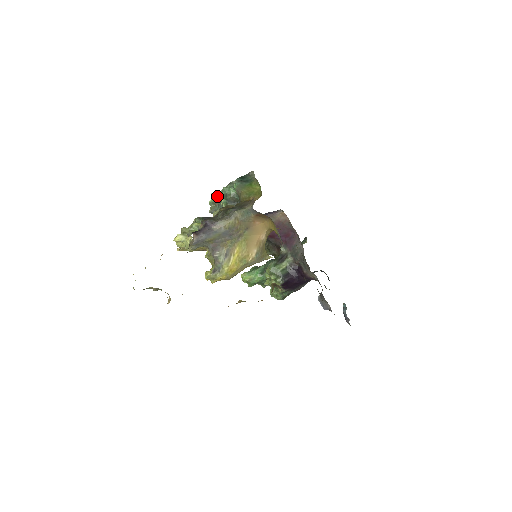
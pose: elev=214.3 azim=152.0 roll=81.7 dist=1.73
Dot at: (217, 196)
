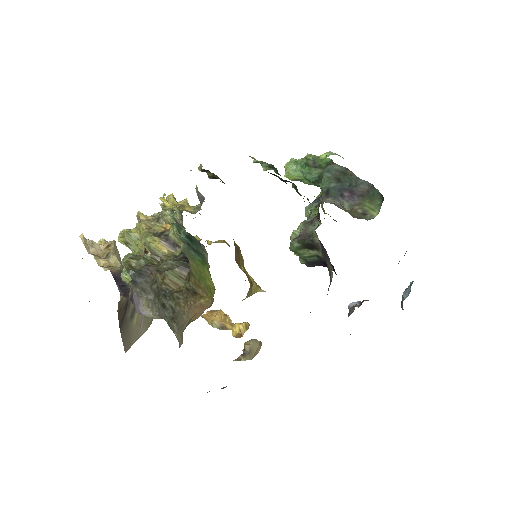
Dot at: occluded
